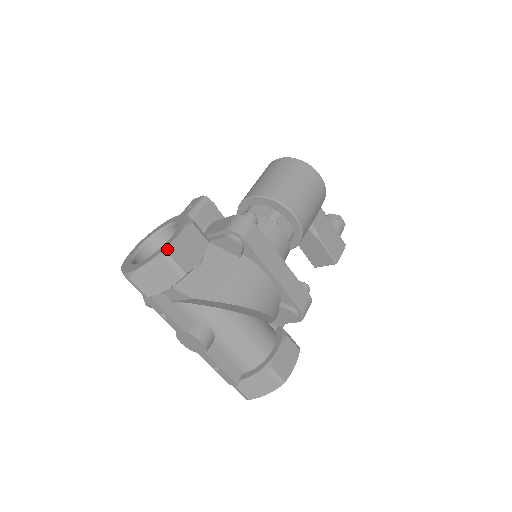
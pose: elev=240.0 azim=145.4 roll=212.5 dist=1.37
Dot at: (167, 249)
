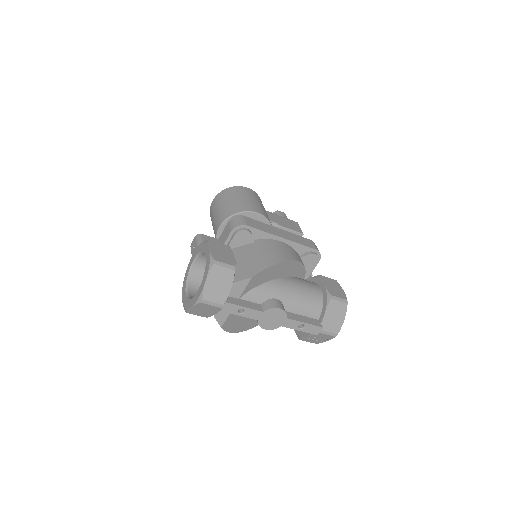
Dot at: (212, 259)
